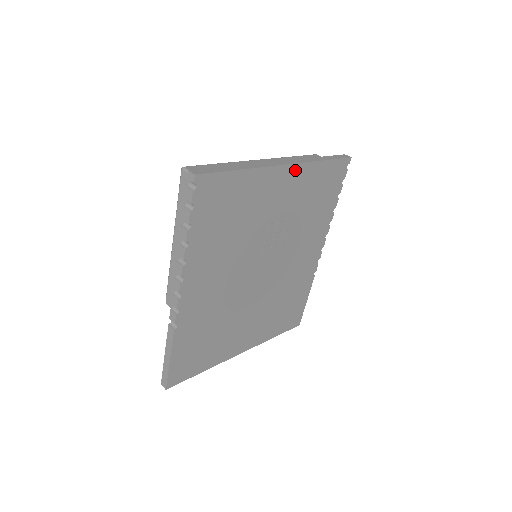
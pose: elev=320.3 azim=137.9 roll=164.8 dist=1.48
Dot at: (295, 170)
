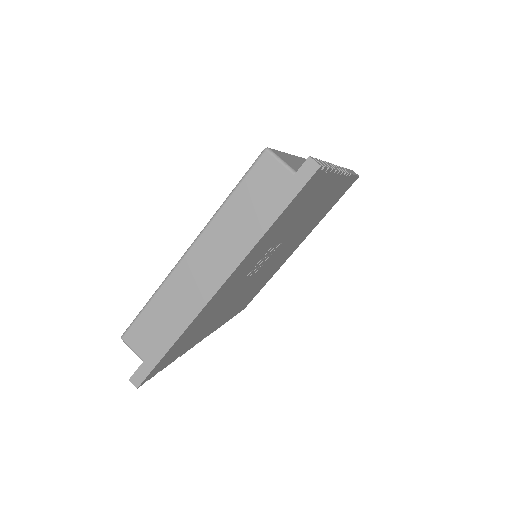
Dot at: (235, 272)
